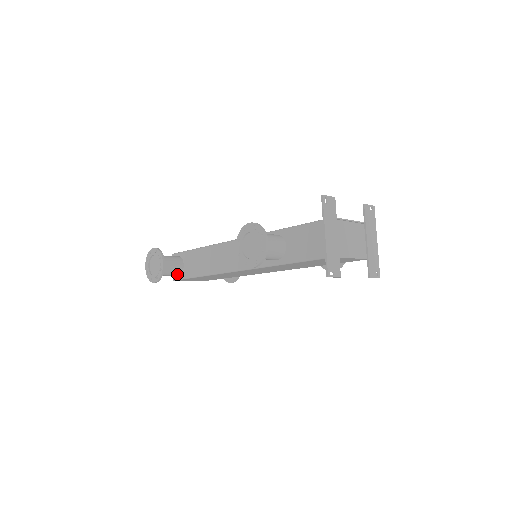
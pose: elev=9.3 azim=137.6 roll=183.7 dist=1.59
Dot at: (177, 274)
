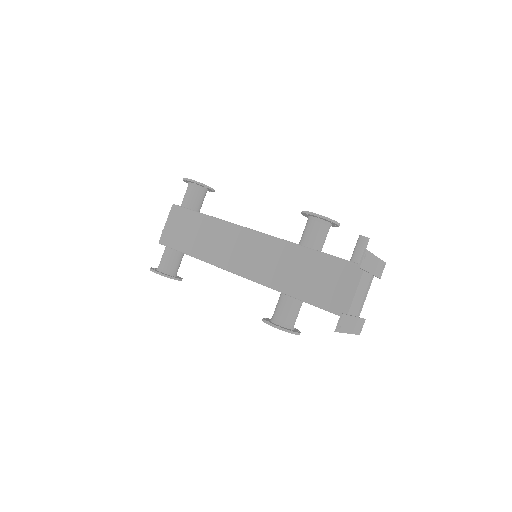
Dot at: occluded
